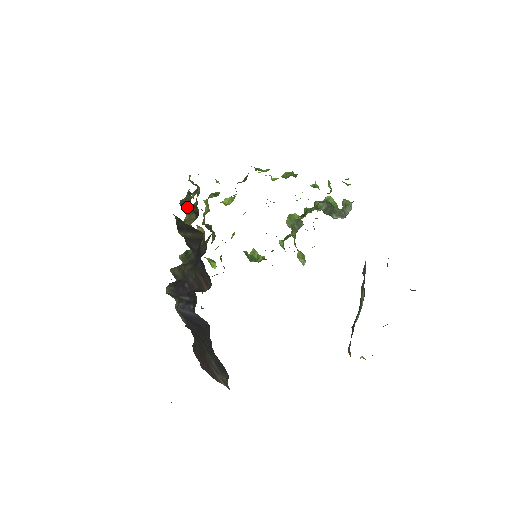
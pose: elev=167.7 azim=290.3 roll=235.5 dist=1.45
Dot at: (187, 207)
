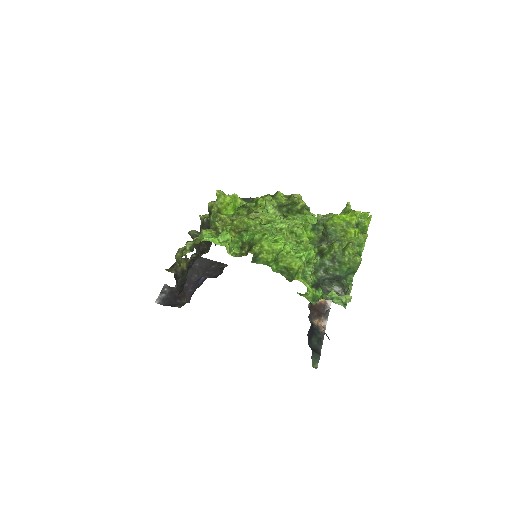
Dot at: occluded
